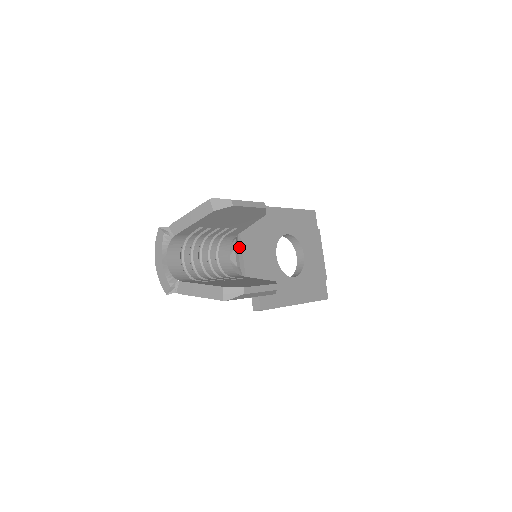
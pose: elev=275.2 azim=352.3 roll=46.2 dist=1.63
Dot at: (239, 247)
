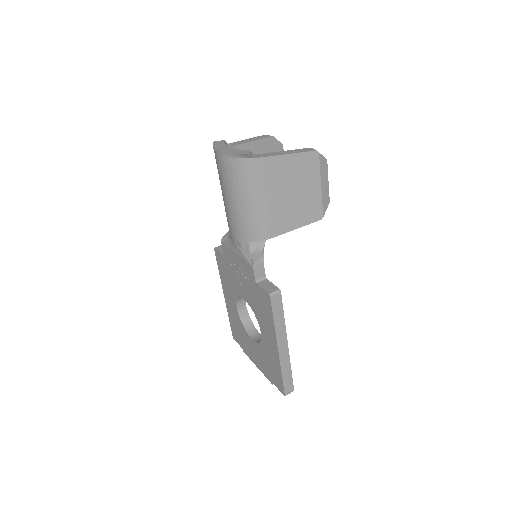
Dot at: occluded
